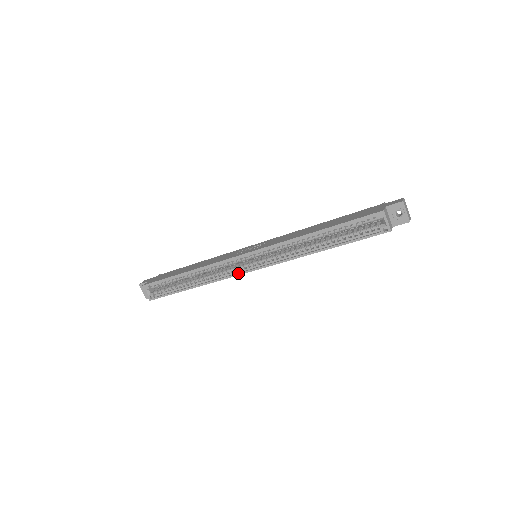
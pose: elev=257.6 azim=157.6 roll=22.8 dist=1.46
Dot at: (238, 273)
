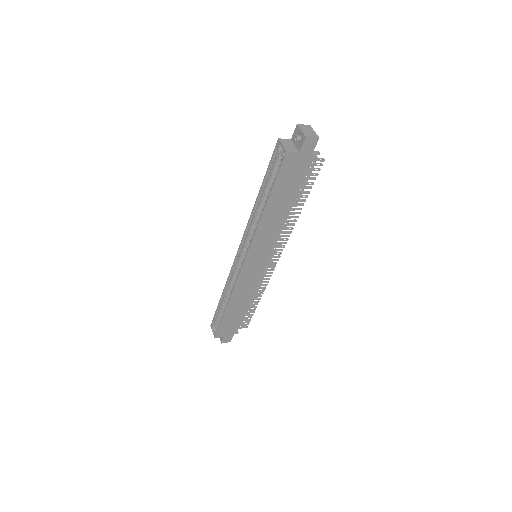
Dot at: (239, 273)
